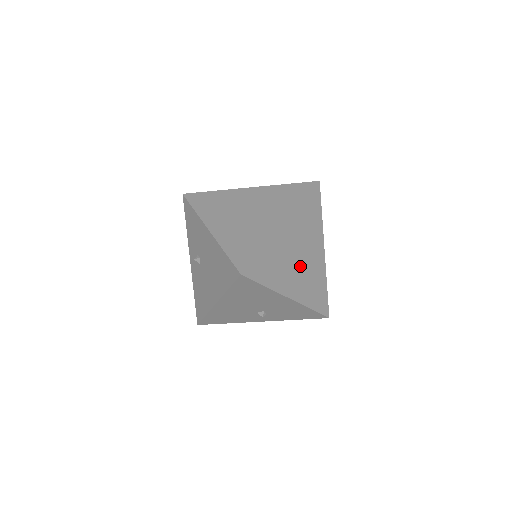
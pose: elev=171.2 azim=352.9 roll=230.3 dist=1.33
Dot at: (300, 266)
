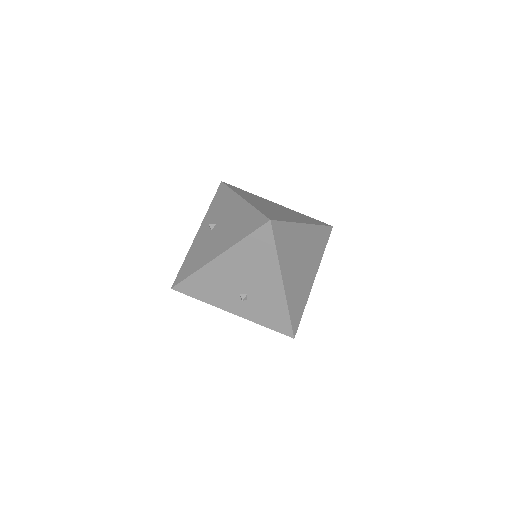
Dot at: (299, 268)
